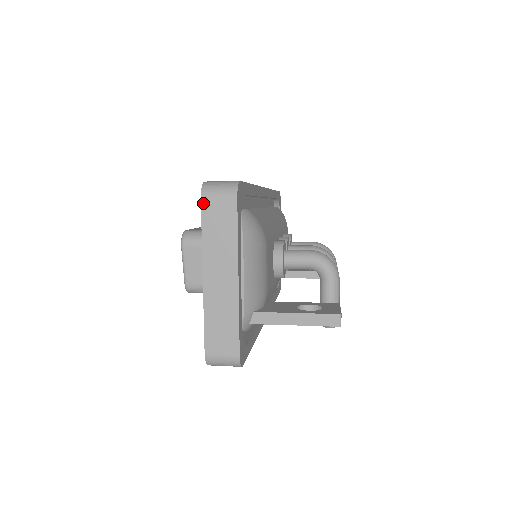
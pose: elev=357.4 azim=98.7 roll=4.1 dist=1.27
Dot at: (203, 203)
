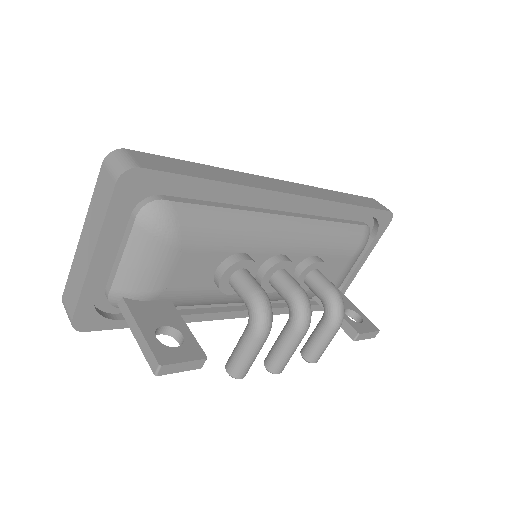
Dot at: (102, 168)
